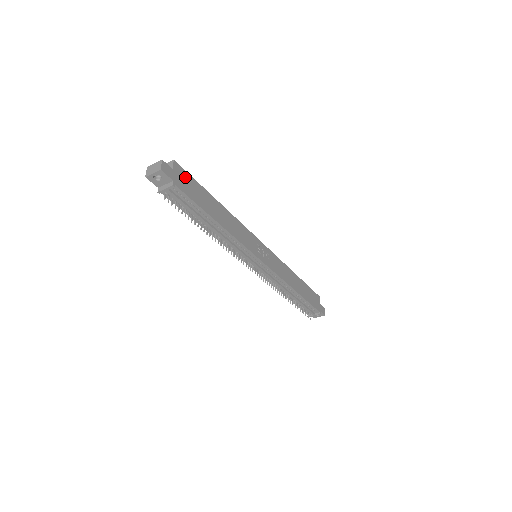
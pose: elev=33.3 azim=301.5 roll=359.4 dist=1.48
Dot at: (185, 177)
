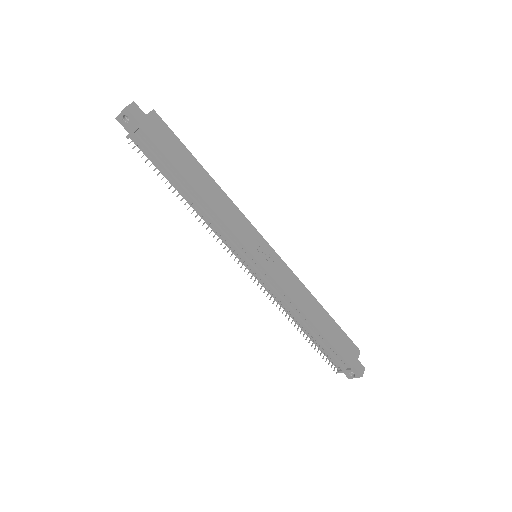
Dot at: (162, 129)
